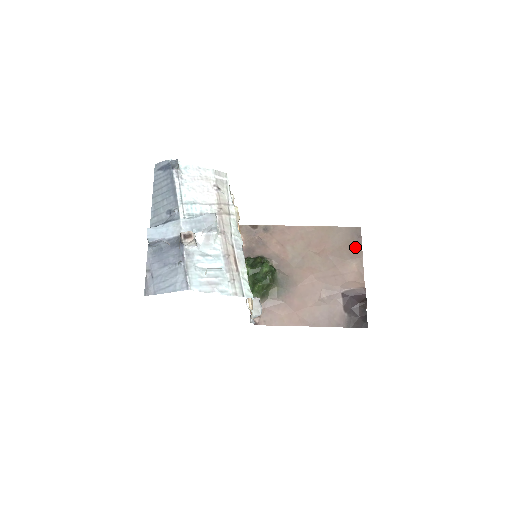
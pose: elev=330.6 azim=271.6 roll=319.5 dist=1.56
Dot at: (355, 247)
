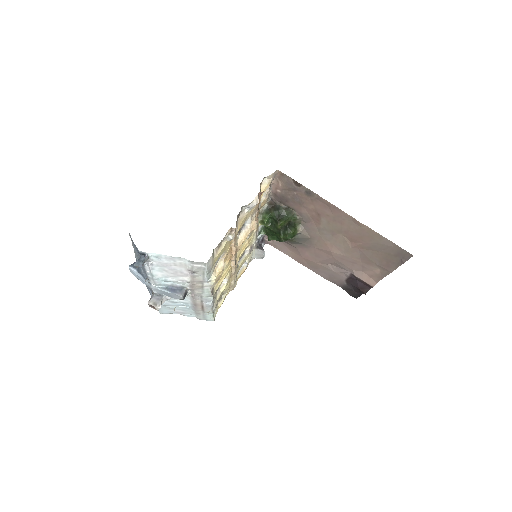
Dot at: (391, 262)
